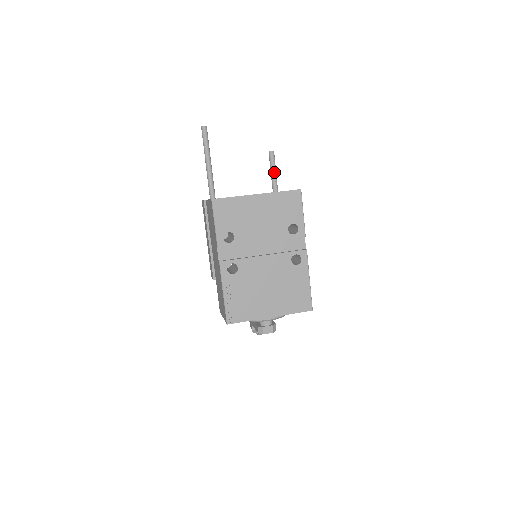
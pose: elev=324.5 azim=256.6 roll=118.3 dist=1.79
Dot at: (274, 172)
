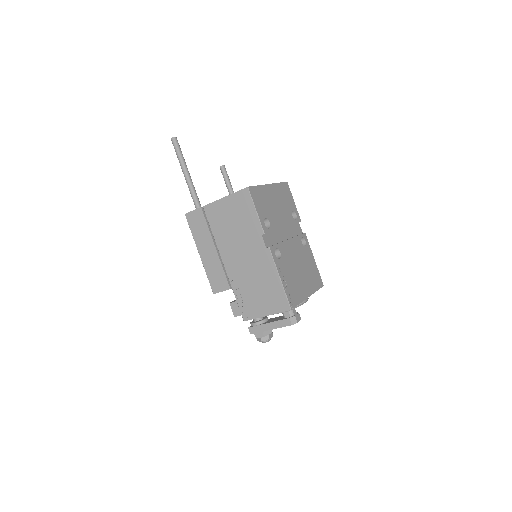
Dot at: occluded
